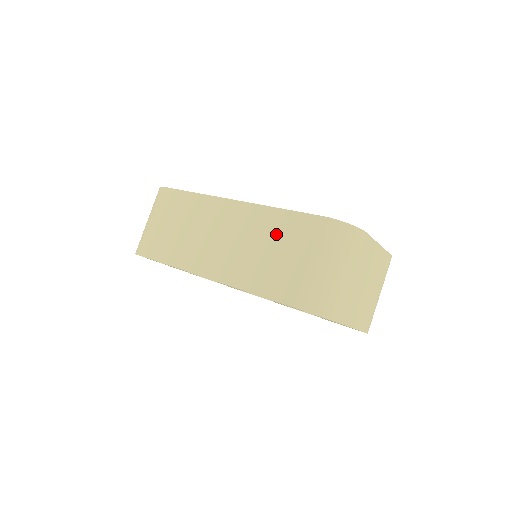
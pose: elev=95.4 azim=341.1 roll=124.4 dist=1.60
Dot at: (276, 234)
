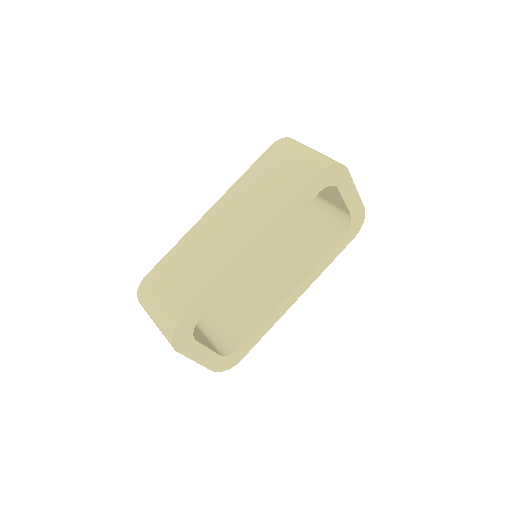
Dot at: (259, 179)
